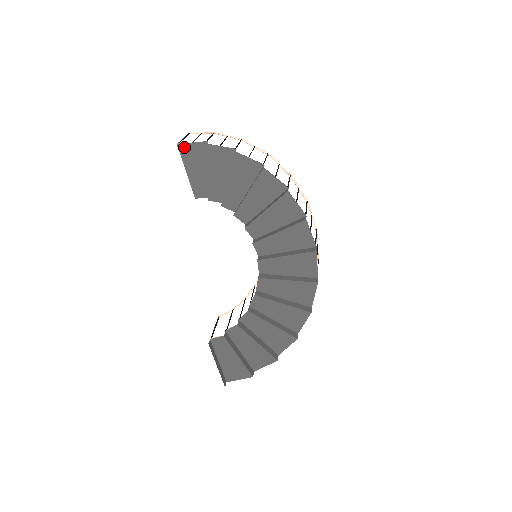
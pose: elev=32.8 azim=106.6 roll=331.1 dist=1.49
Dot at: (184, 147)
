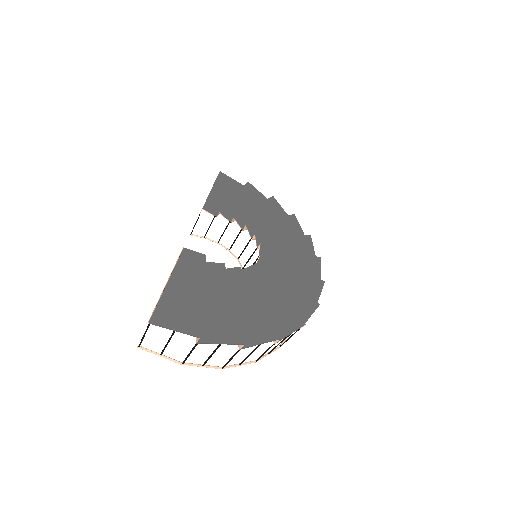
Dot at: (224, 176)
